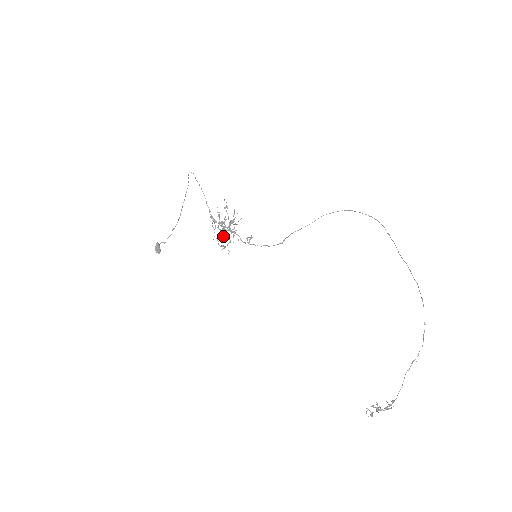
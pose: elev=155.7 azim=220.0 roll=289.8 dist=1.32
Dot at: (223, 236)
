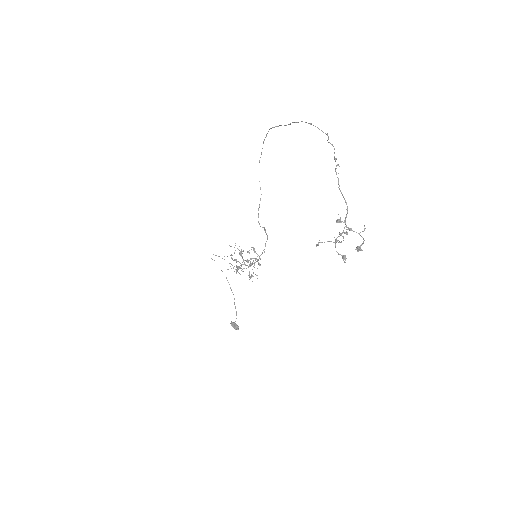
Dot at: (238, 269)
